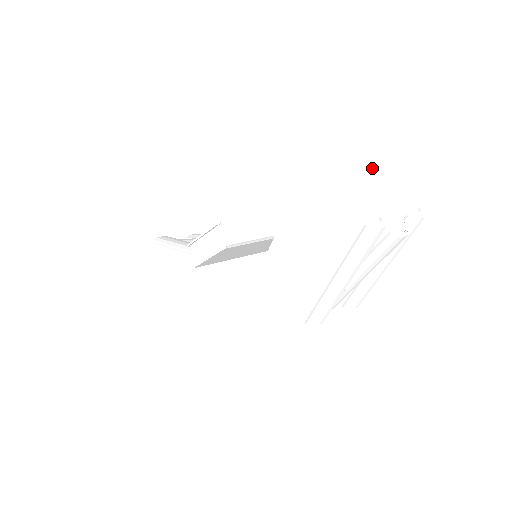
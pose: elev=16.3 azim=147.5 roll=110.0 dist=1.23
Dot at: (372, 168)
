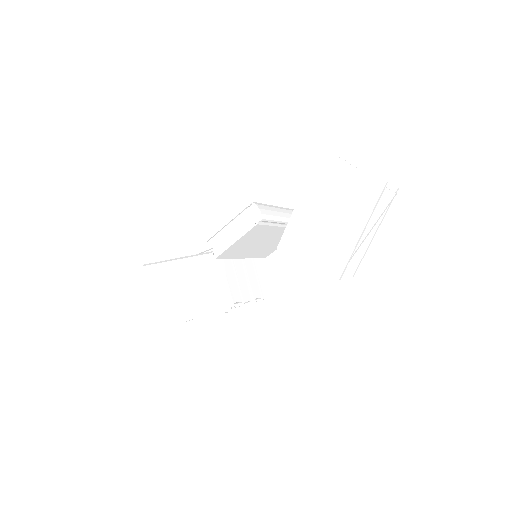
Dot at: occluded
